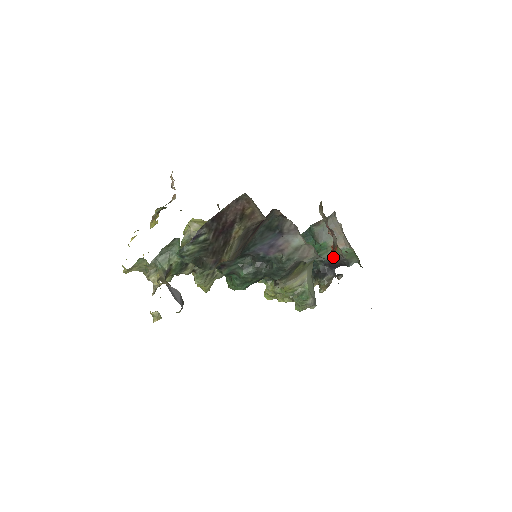
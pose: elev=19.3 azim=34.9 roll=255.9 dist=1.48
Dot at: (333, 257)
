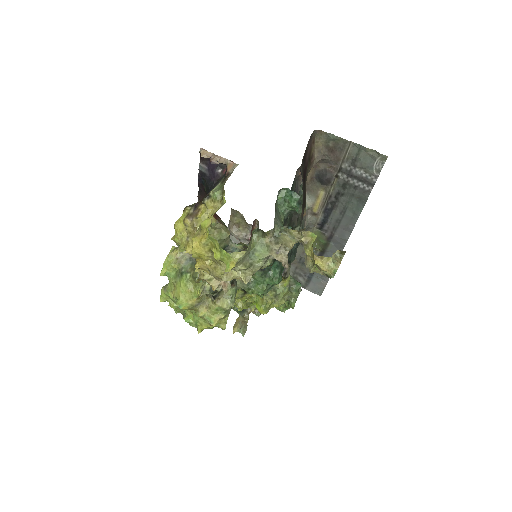
Dot at: occluded
